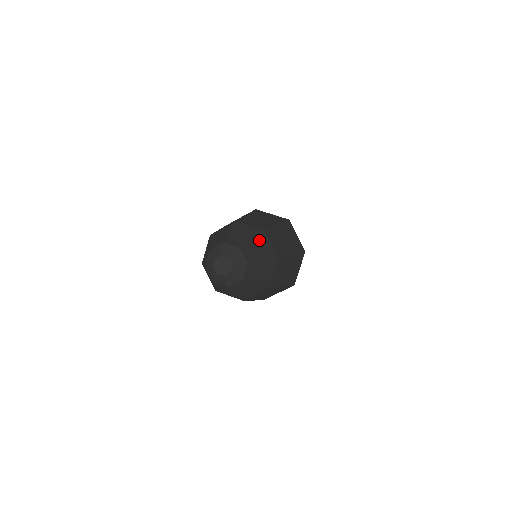
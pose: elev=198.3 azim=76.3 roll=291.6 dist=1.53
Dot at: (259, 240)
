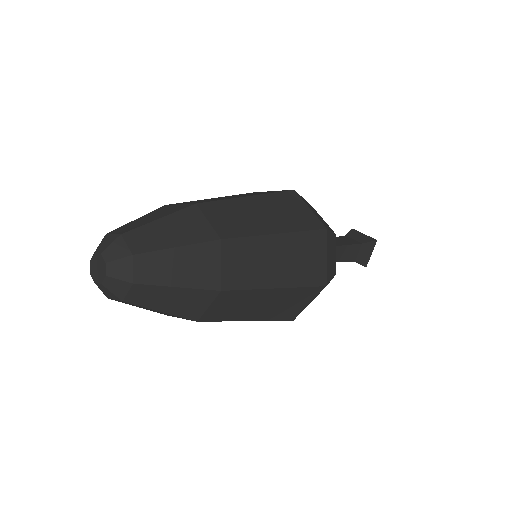
Dot at: (151, 214)
